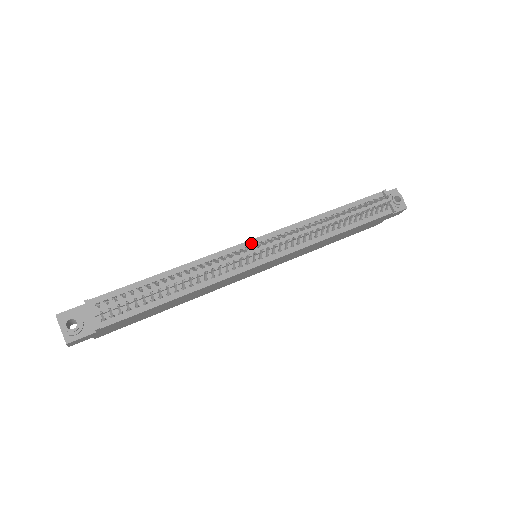
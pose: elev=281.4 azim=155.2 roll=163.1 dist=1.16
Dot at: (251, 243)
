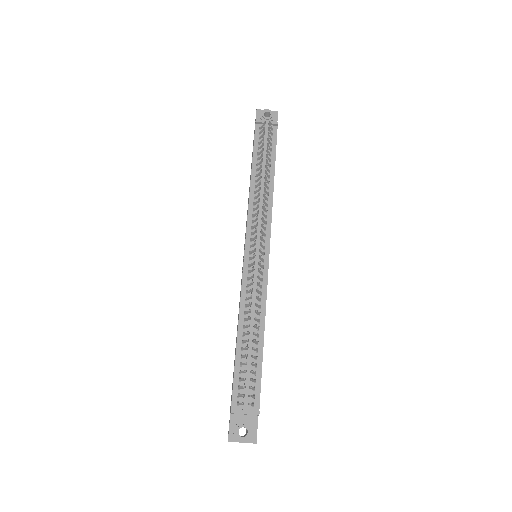
Dot at: (247, 255)
